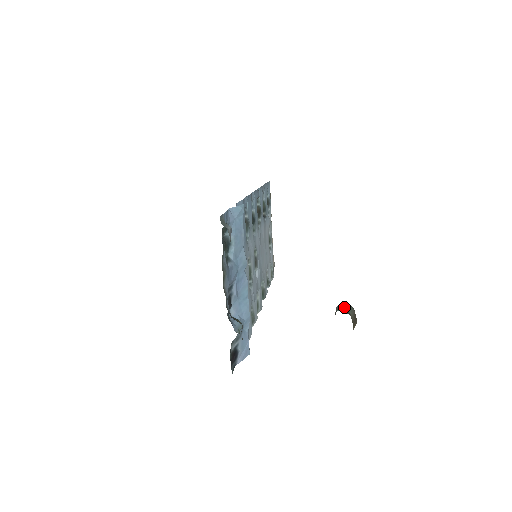
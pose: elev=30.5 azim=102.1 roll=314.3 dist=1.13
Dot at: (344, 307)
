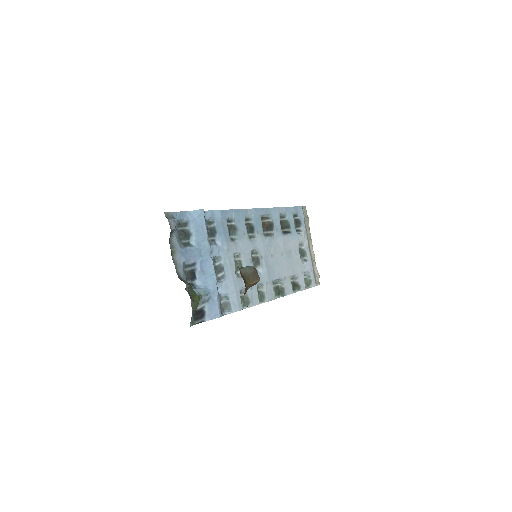
Dot at: (245, 267)
